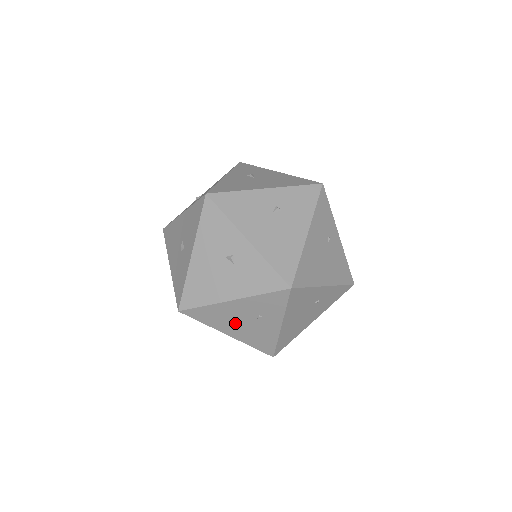
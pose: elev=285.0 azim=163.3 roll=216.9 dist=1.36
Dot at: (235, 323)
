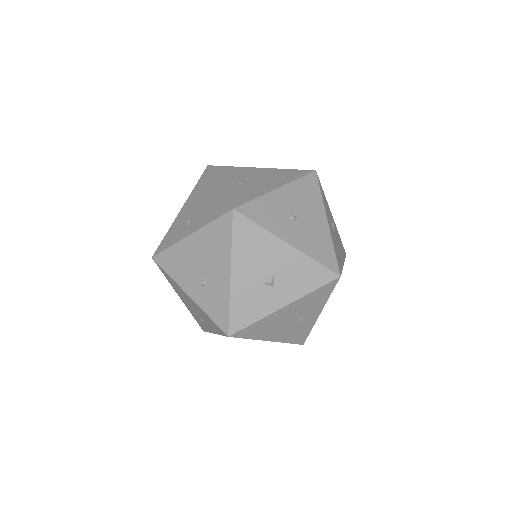
Dot at: occluded
